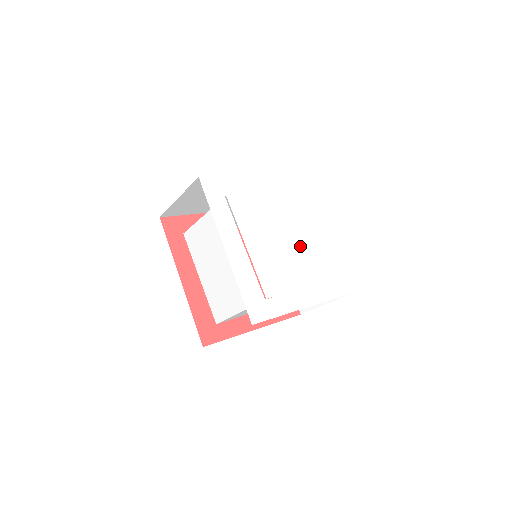
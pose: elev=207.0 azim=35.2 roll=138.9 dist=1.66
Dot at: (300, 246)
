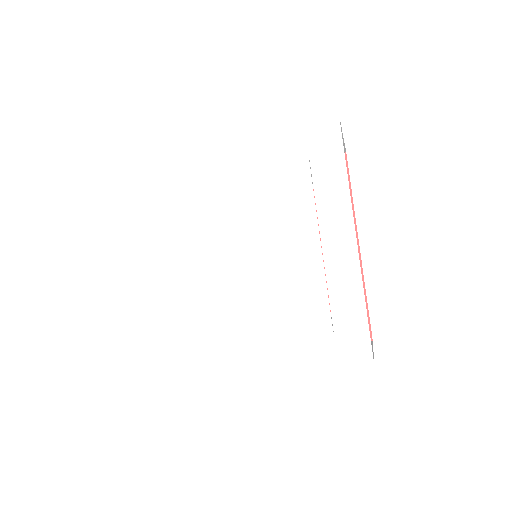
Dot at: (270, 268)
